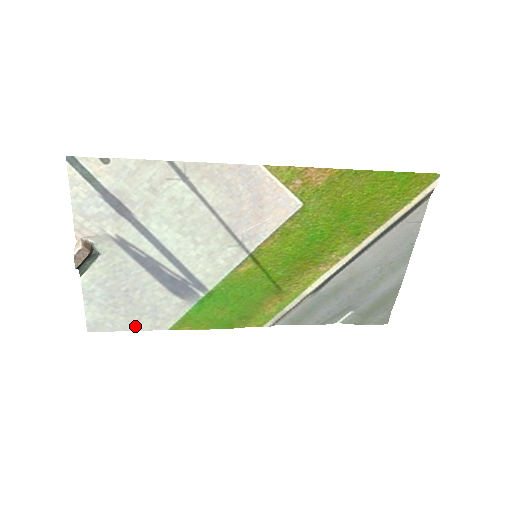
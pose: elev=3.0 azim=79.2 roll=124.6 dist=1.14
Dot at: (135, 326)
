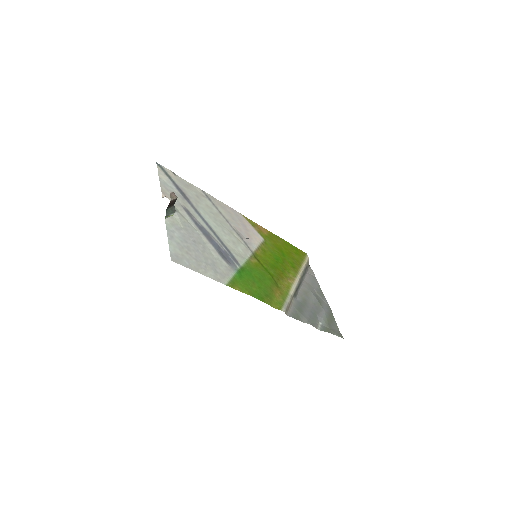
Dot at: (204, 272)
